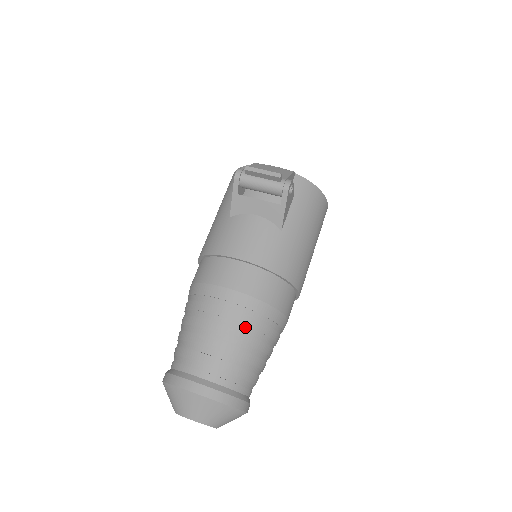
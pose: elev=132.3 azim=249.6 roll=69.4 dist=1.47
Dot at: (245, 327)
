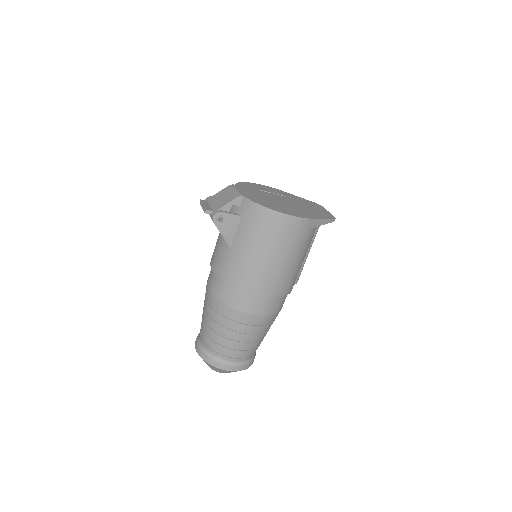
Dot at: (213, 316)
